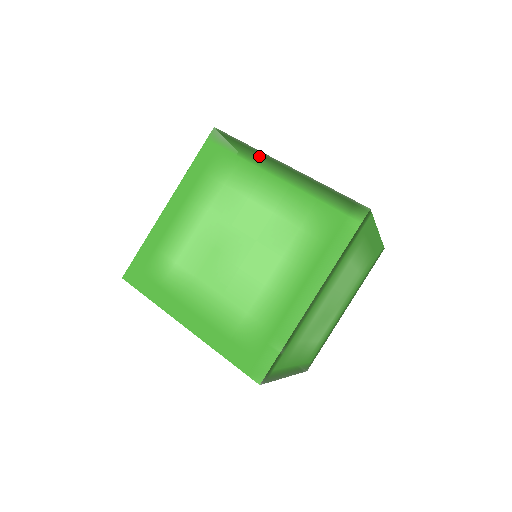
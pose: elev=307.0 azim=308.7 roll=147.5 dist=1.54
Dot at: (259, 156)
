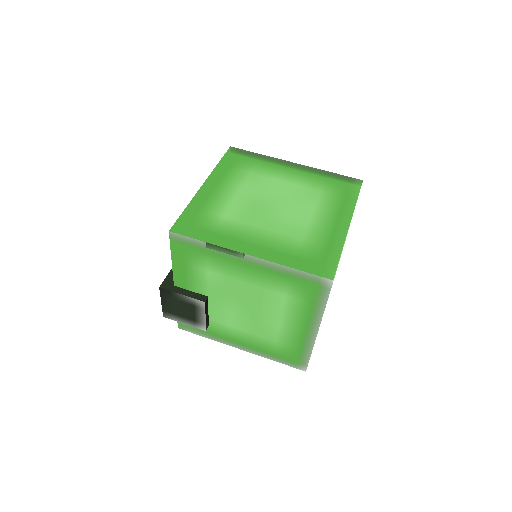
Dot at: (273, 159)
